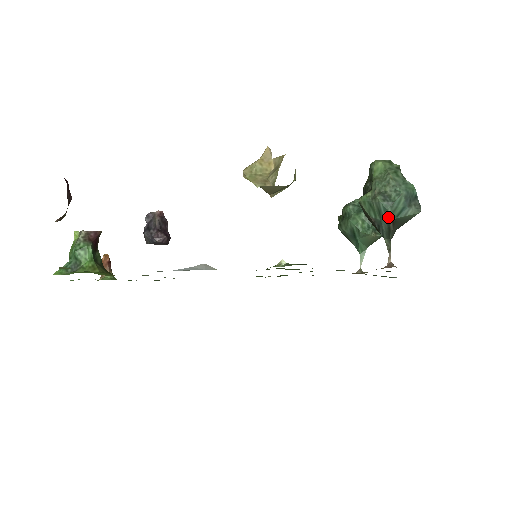
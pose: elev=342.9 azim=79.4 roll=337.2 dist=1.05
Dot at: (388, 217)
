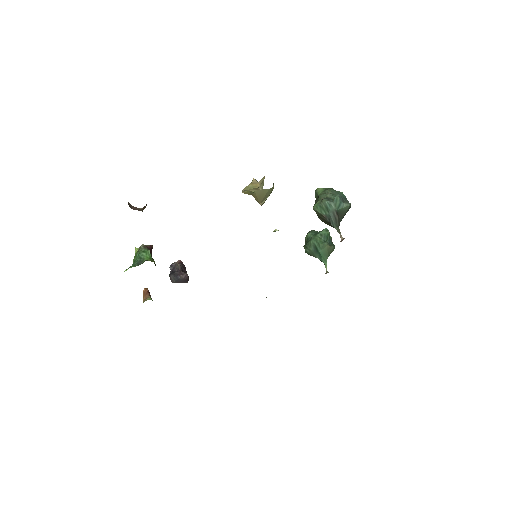
Dot at: (333, 210)
